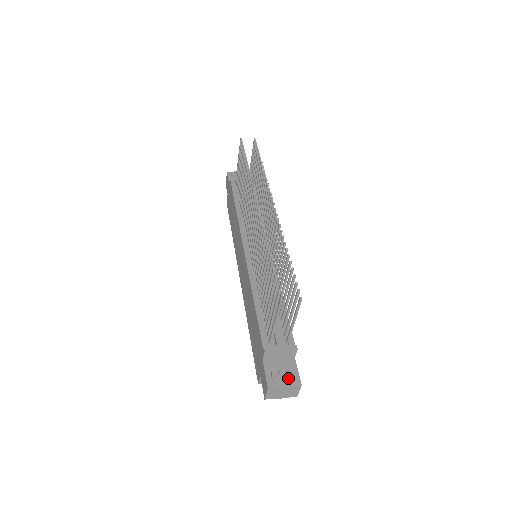
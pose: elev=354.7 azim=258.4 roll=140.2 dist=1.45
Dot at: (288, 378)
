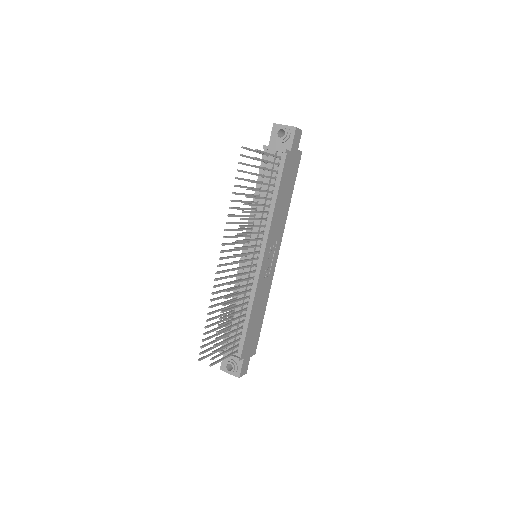
Dot at: (230, 372)
